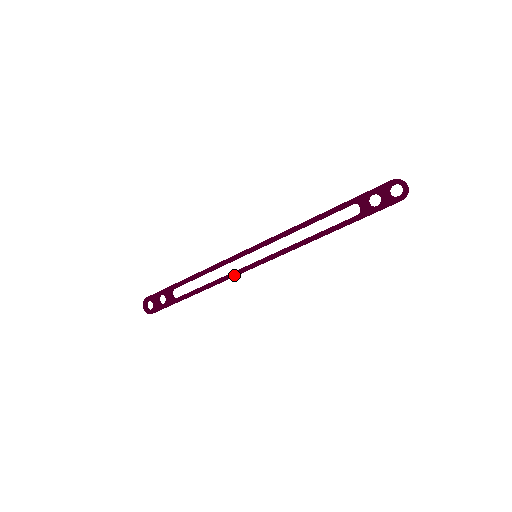
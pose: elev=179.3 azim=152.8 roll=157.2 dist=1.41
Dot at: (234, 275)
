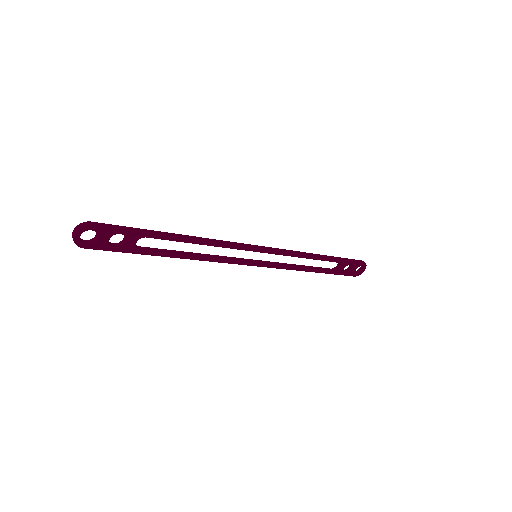
Dot at: occluded
